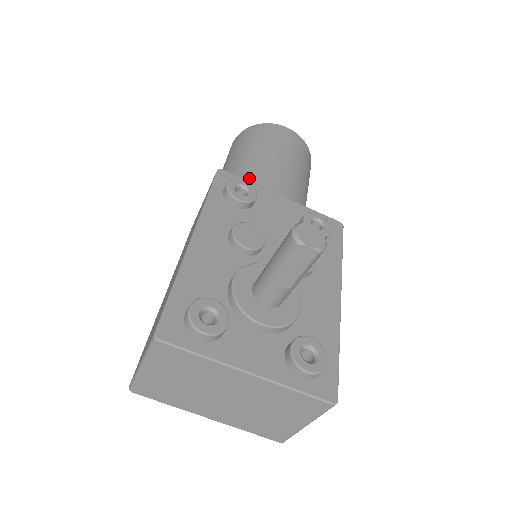
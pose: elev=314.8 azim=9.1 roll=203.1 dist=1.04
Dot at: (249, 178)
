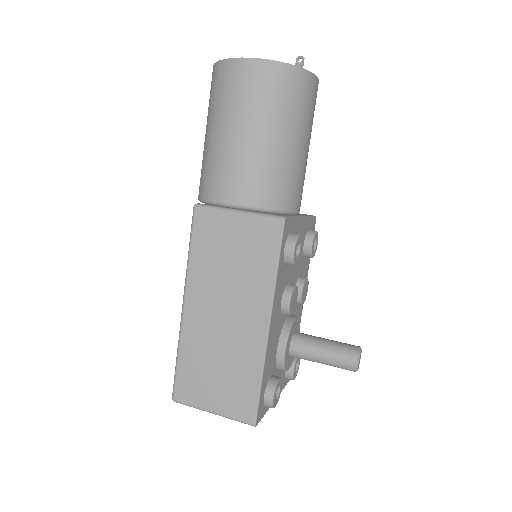
Dot at: (286, 195)
